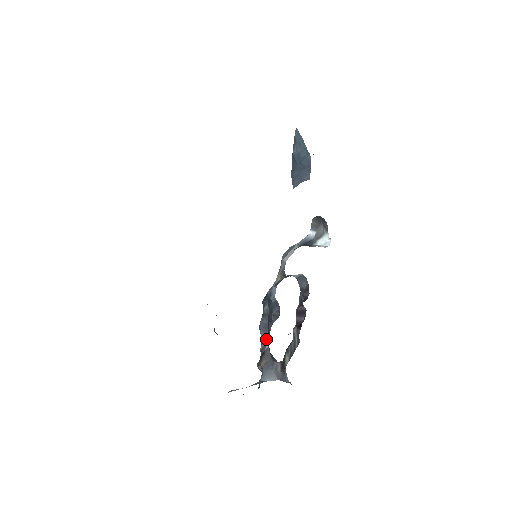
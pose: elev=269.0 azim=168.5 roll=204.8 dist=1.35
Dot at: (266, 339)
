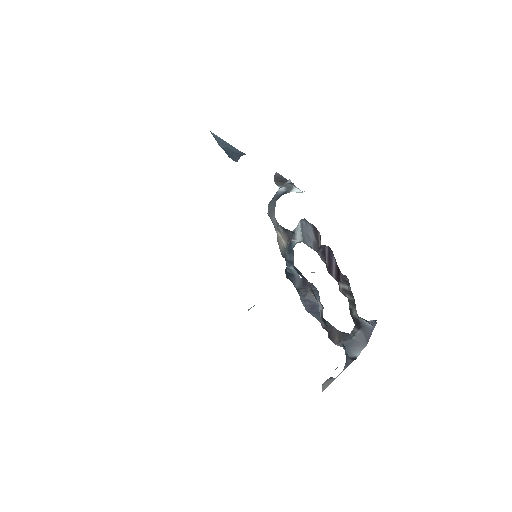
Dot at: occluded
